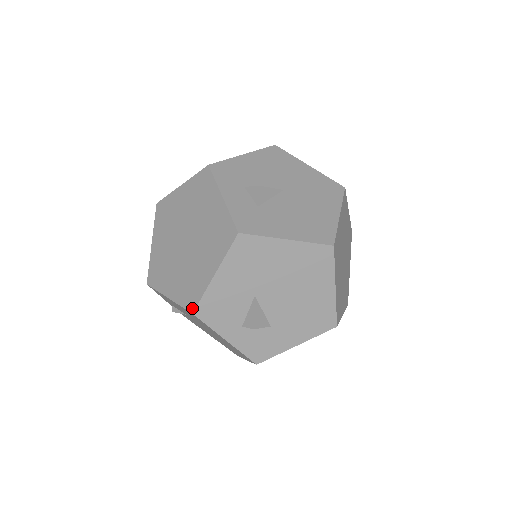
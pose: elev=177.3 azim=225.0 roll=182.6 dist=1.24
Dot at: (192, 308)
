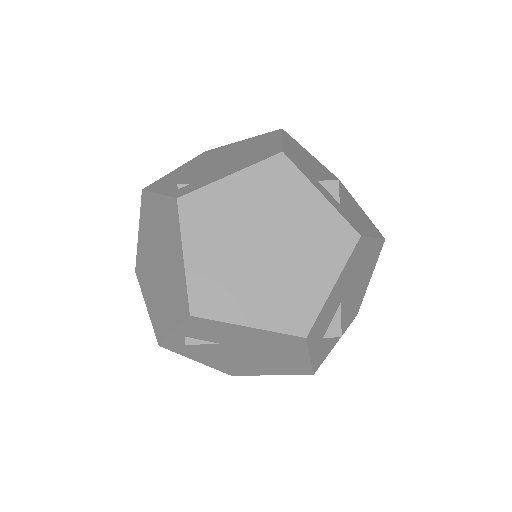
Dot at: (304, 331)
